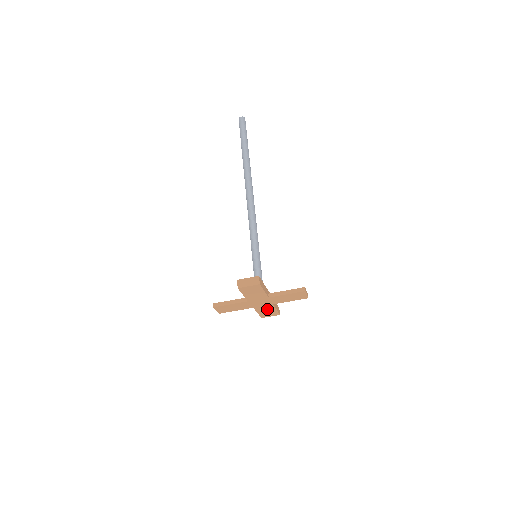
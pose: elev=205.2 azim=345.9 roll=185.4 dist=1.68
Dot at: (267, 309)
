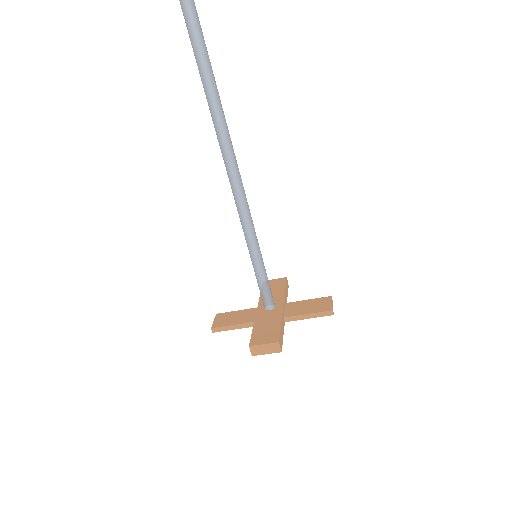
Dot at: occluded
